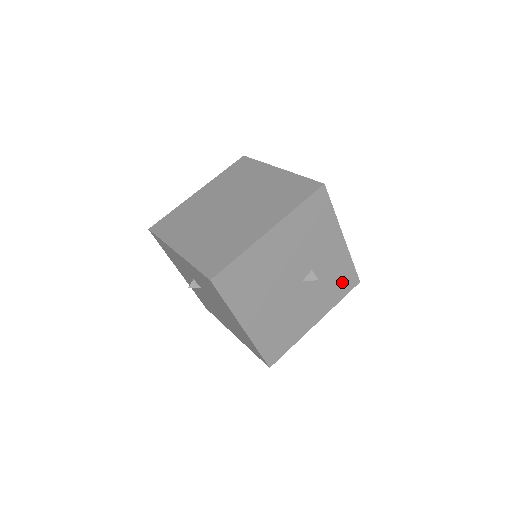
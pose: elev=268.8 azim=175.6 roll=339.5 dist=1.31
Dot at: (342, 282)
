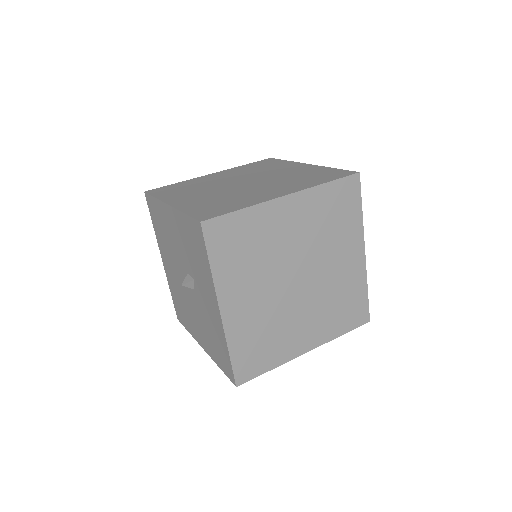
Dot at: occluded
